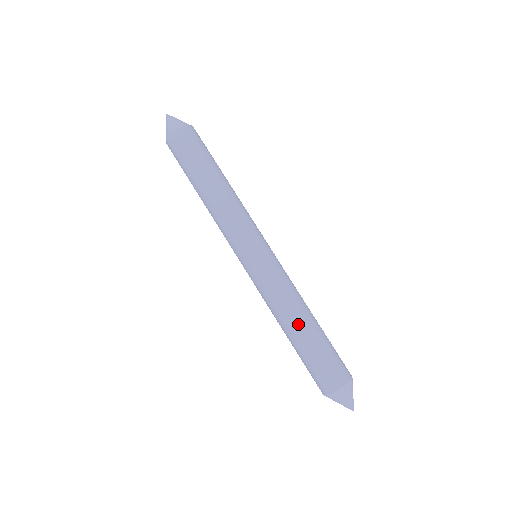
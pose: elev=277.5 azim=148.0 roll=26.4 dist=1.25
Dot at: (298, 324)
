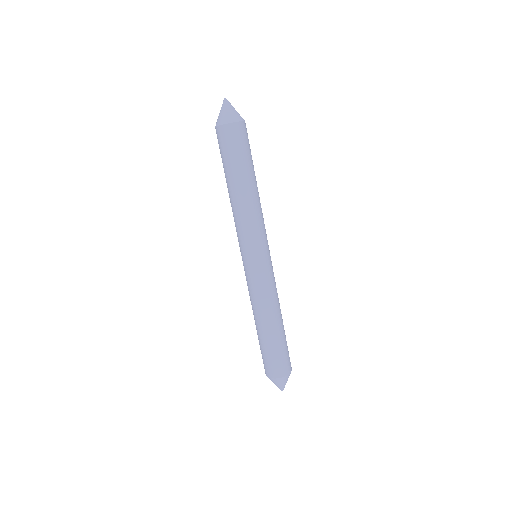
Dot at: (256, 323)
